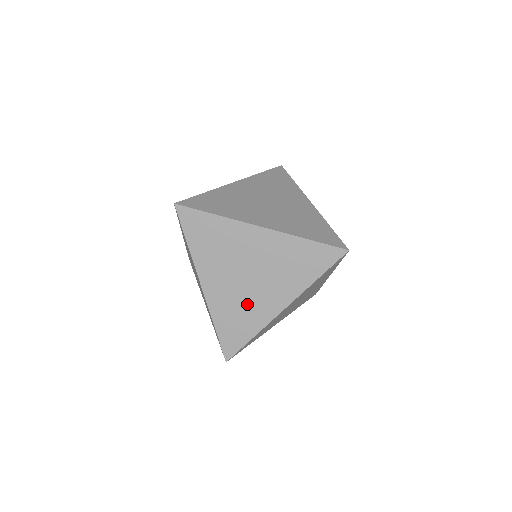
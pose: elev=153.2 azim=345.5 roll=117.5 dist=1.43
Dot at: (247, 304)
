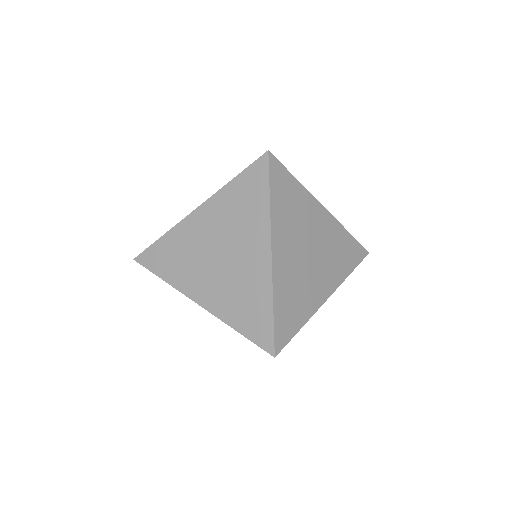
Dot at: (241, 282)
